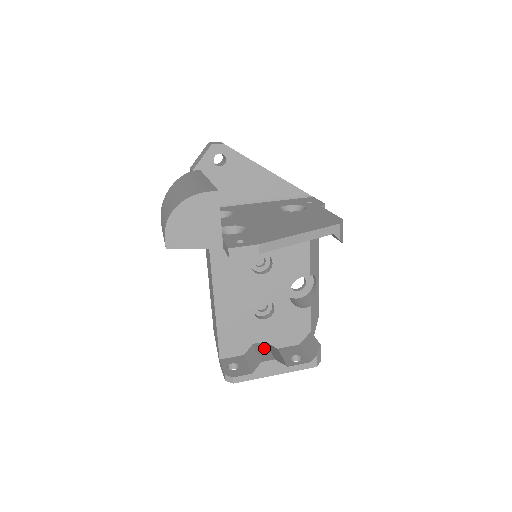
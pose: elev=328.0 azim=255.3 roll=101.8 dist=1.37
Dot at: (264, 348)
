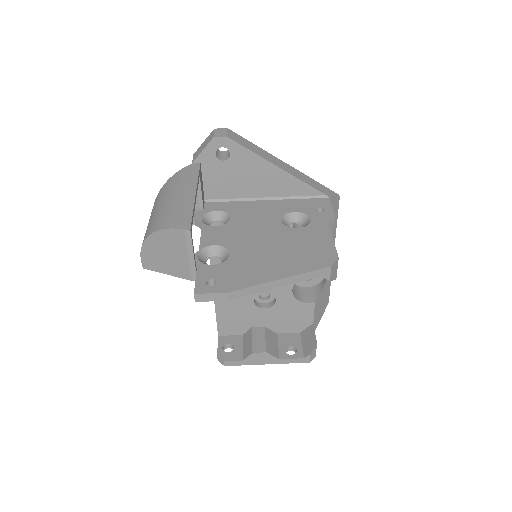
Dot at: (261, 335)
